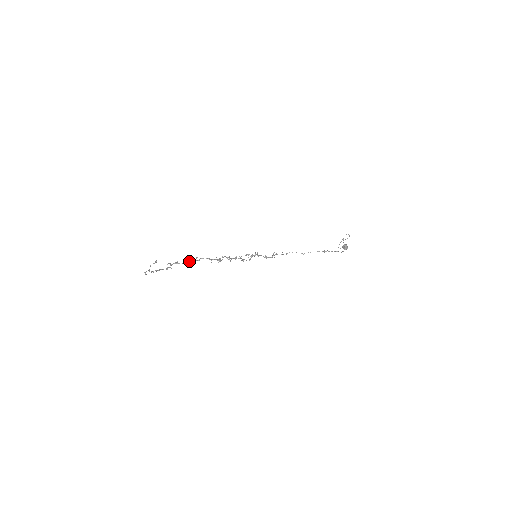
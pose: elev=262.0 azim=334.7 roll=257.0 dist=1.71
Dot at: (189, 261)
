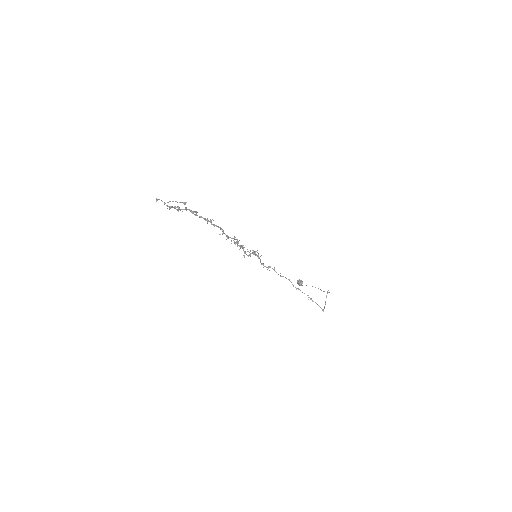
Dot at: occluded
